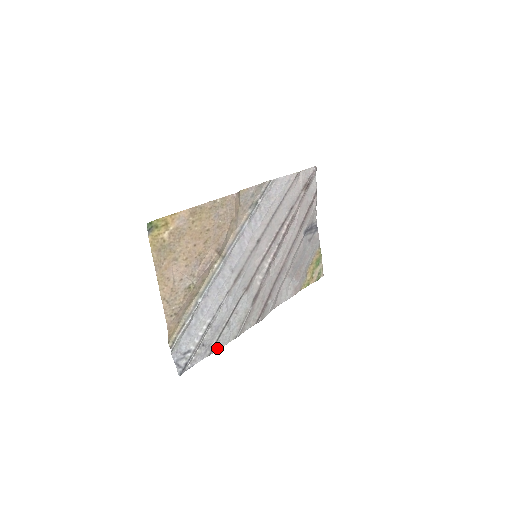
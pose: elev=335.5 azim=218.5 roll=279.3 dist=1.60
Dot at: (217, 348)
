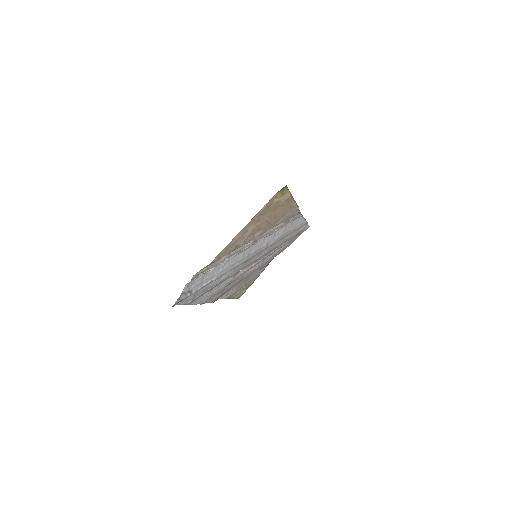
Dot at: (193, 303)
